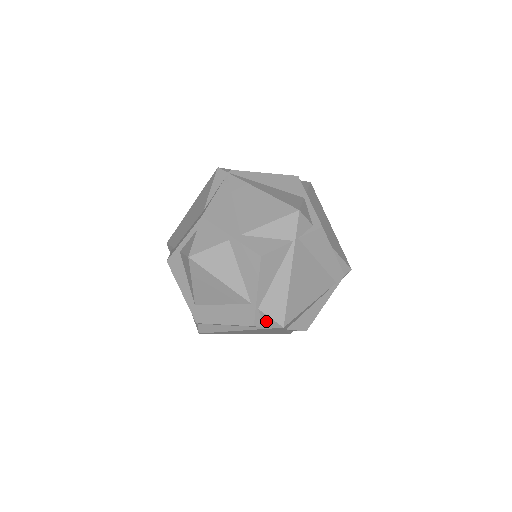
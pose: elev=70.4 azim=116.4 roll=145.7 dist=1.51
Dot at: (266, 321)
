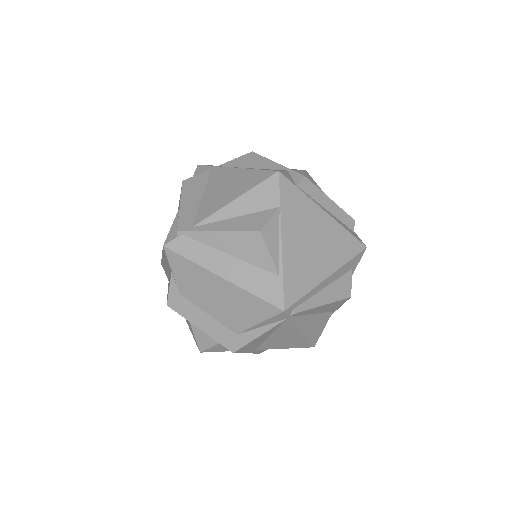
Dot at: occluded
